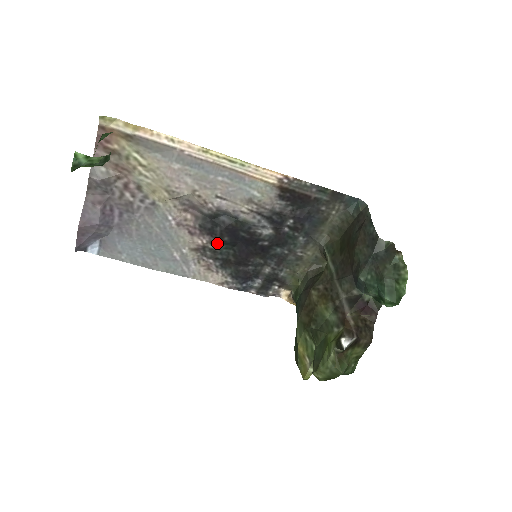
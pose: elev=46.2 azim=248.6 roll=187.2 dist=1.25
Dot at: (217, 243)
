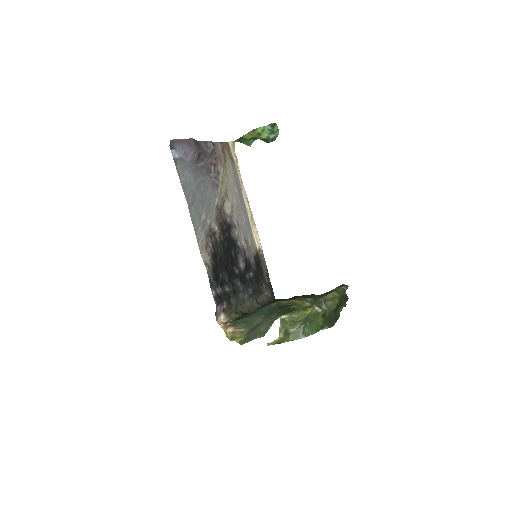
Dot at: (221, 240)
